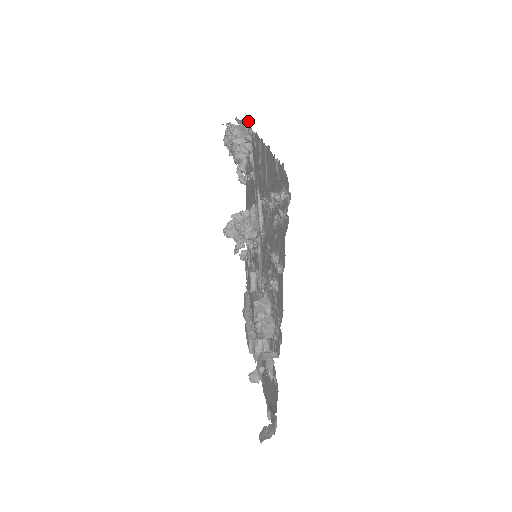
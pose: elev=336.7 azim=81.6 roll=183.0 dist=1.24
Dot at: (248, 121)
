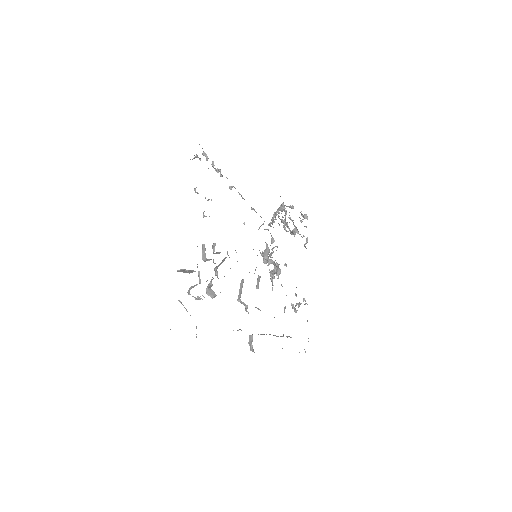
Dot at: occluded
